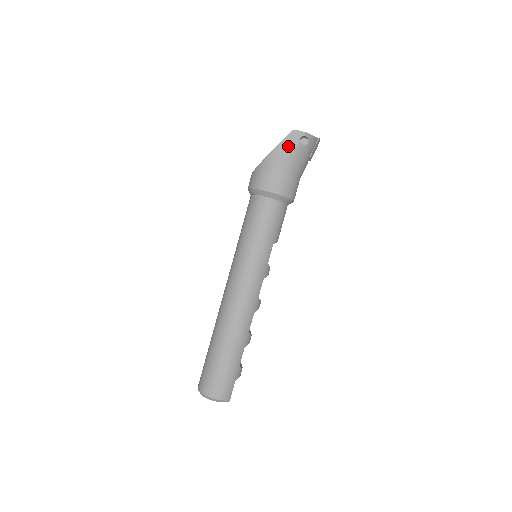
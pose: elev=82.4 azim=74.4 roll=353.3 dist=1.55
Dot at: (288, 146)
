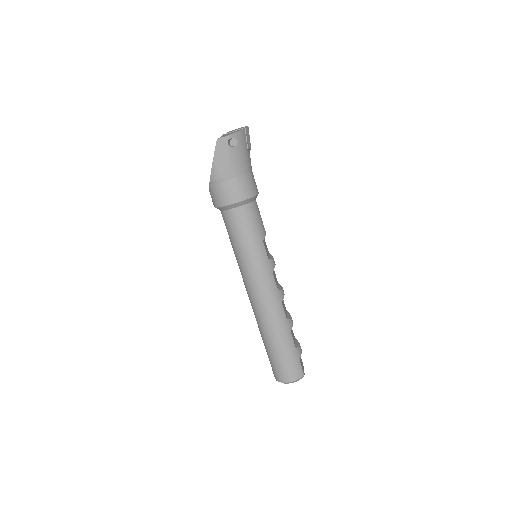
Dot at: (222, 156)
